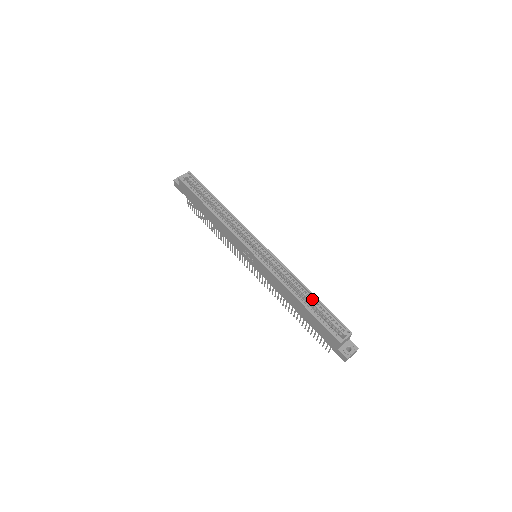
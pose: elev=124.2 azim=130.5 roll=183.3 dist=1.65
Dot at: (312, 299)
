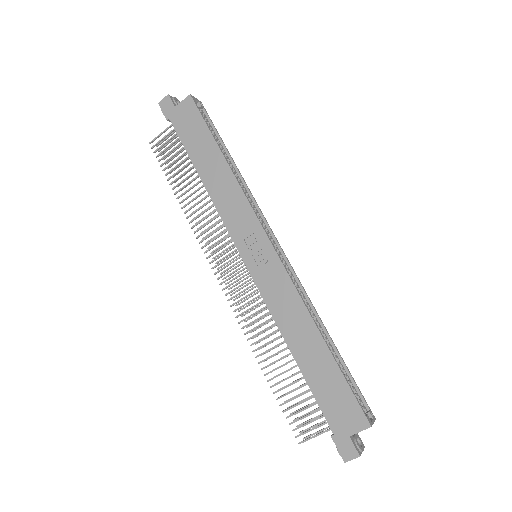
Dot at: (332, 349)
